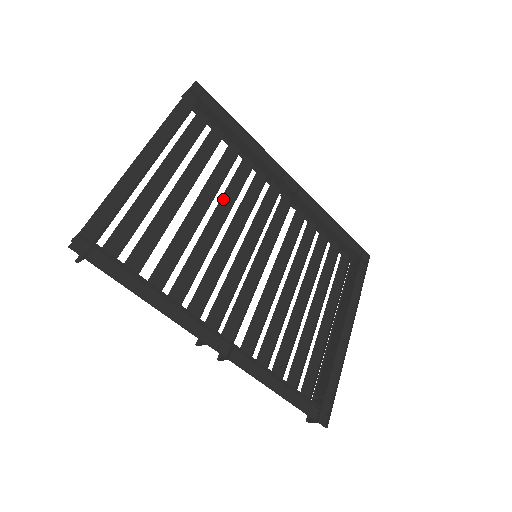
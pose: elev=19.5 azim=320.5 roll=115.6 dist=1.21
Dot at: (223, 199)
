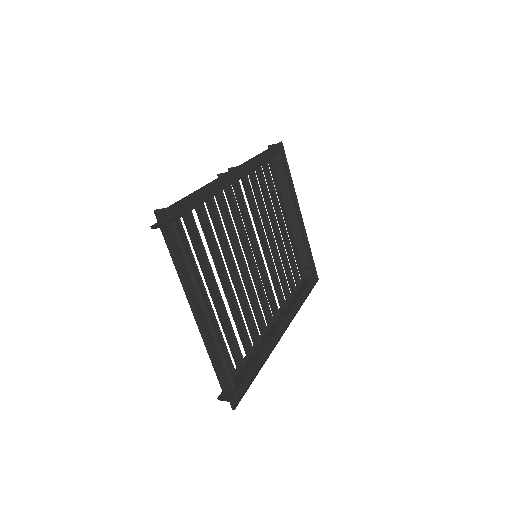
Dot at: (224, 254)
